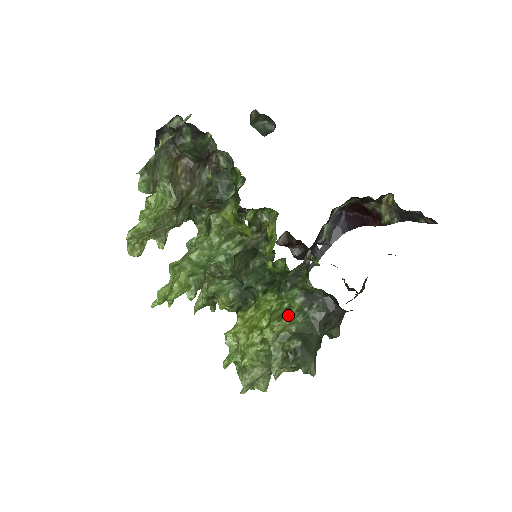
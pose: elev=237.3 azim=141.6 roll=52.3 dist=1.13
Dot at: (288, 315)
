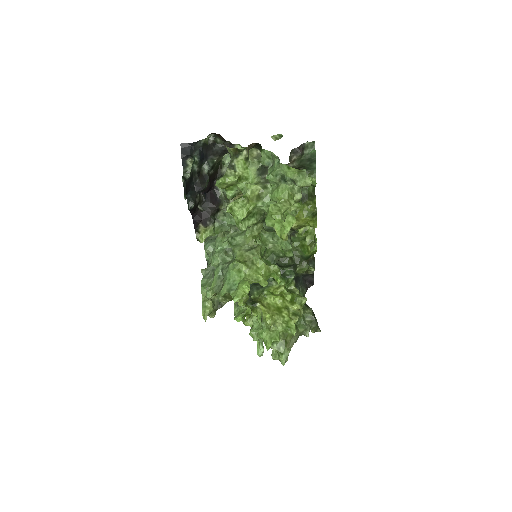
Dot at: (297, 293)
